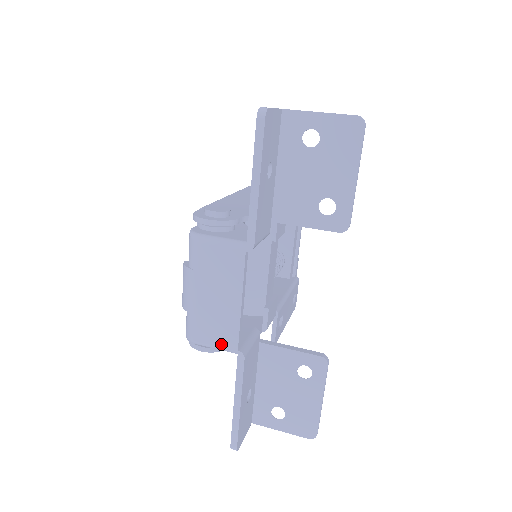
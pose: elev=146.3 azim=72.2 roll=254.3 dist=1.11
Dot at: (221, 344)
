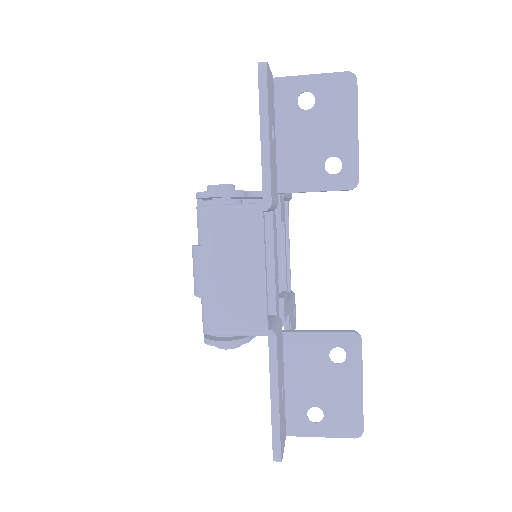
Dot at: (247, 326)
